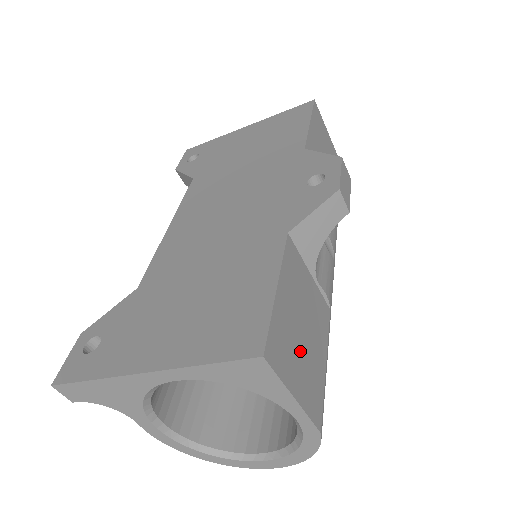
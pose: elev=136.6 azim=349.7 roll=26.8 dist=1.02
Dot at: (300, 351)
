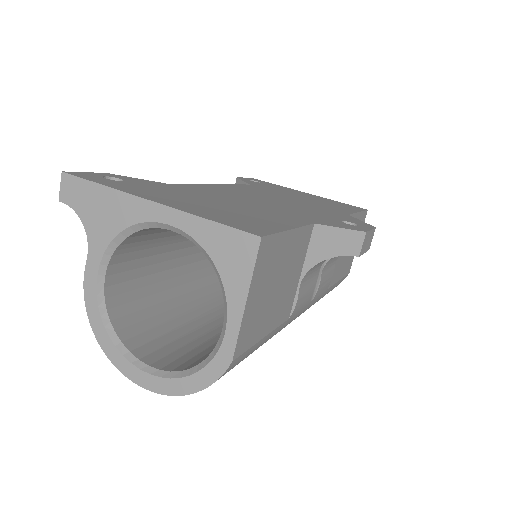
Dot at: (268, 289)
